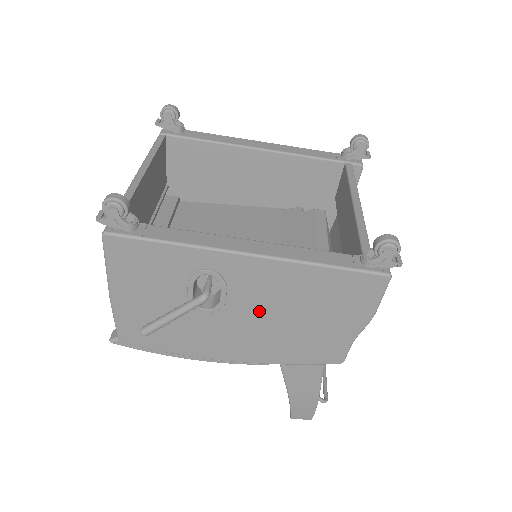
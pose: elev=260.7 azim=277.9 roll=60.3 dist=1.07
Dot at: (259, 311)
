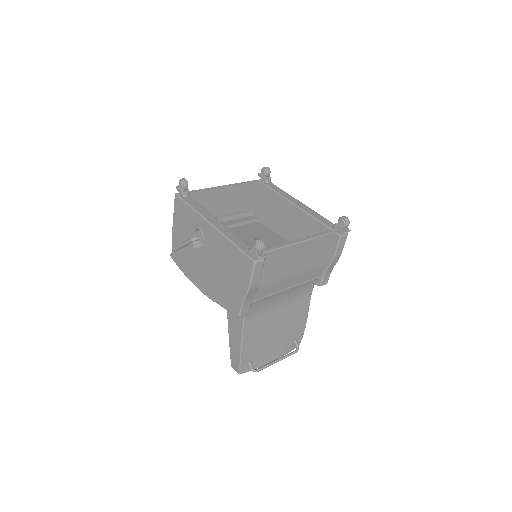
Dot at: (212, 261)
